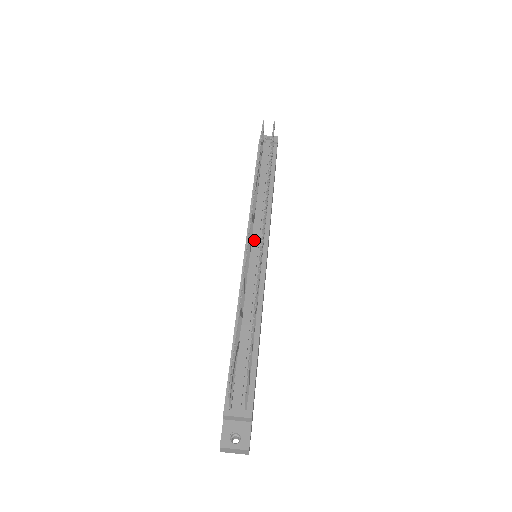
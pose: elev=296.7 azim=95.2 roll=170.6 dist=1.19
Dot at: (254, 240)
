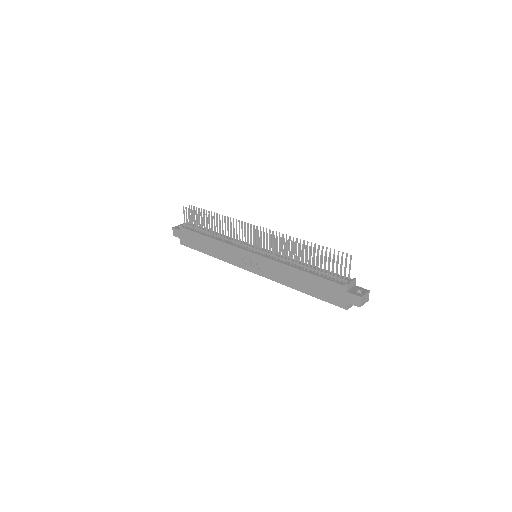
Dot at: (249, 248)
